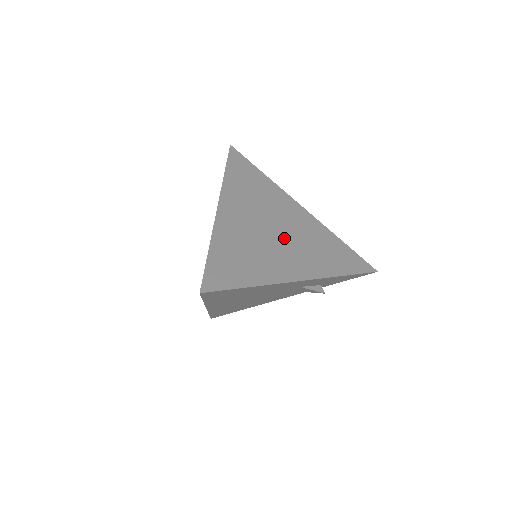
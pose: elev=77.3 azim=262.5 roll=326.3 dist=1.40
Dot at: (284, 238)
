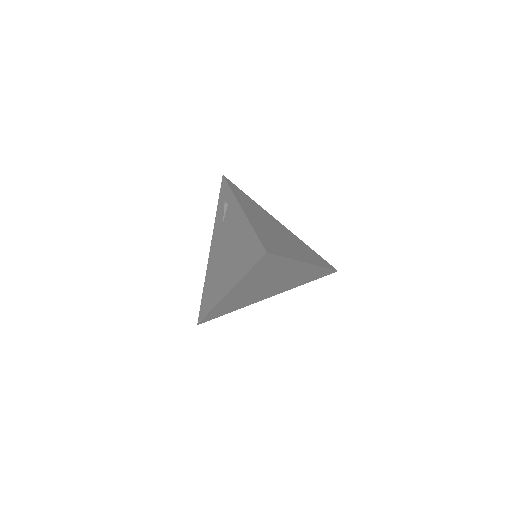
Dot at: (272, 287)
